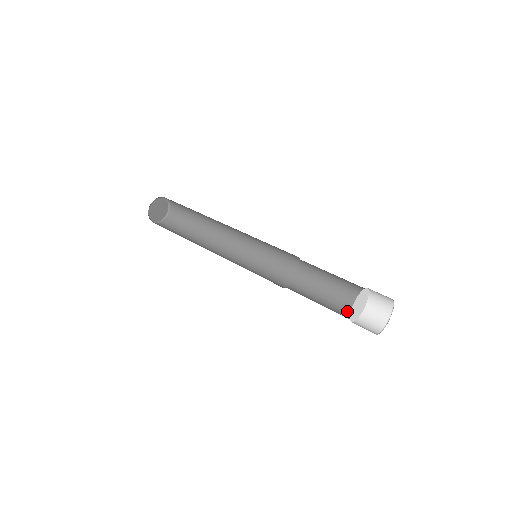
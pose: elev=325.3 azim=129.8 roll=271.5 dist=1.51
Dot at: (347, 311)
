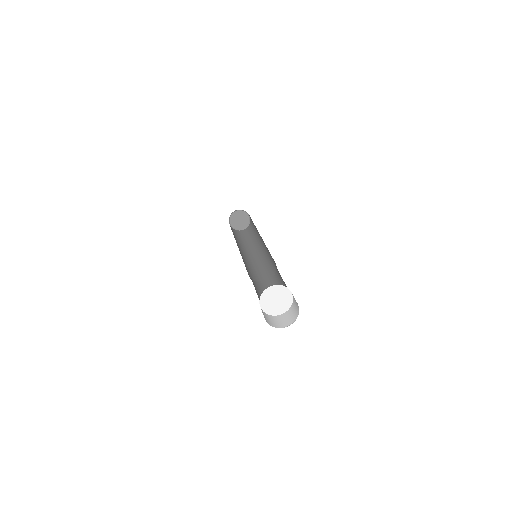
Dot at: occluded
